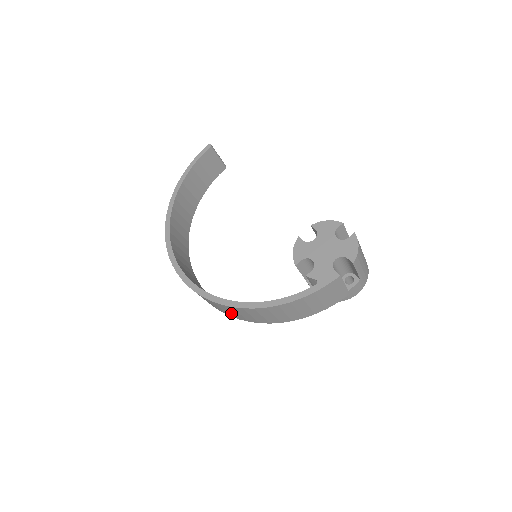
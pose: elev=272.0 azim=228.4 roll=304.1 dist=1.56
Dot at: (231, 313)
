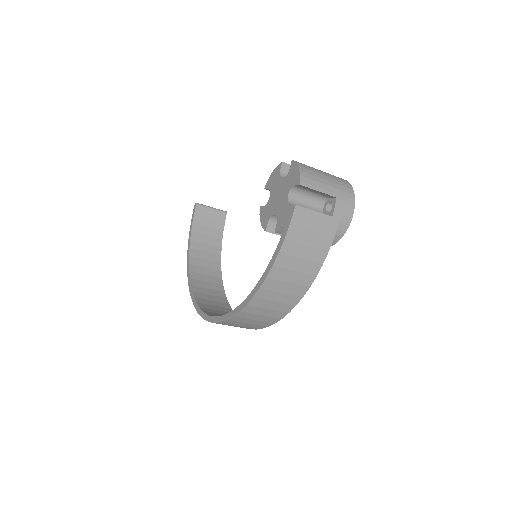
Dot at: (258, 321)
